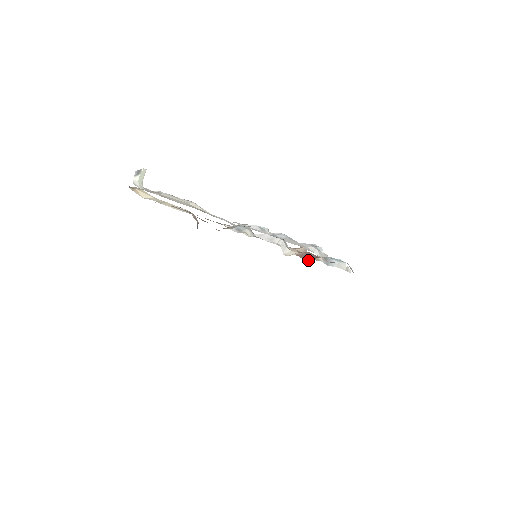
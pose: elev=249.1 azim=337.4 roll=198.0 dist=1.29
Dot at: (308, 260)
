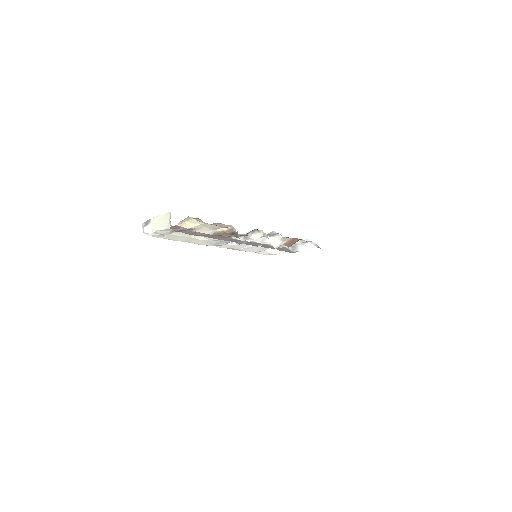
Dot at: occluded
